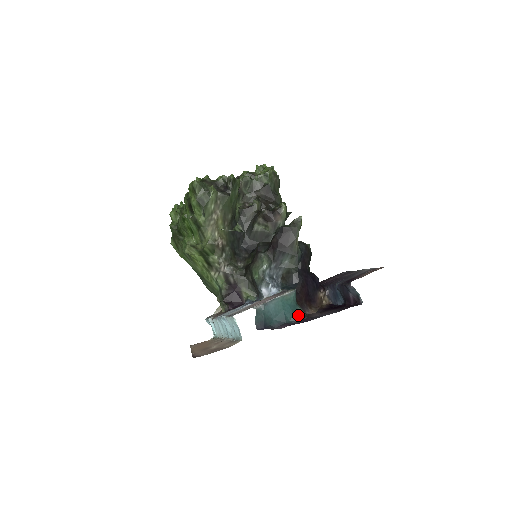
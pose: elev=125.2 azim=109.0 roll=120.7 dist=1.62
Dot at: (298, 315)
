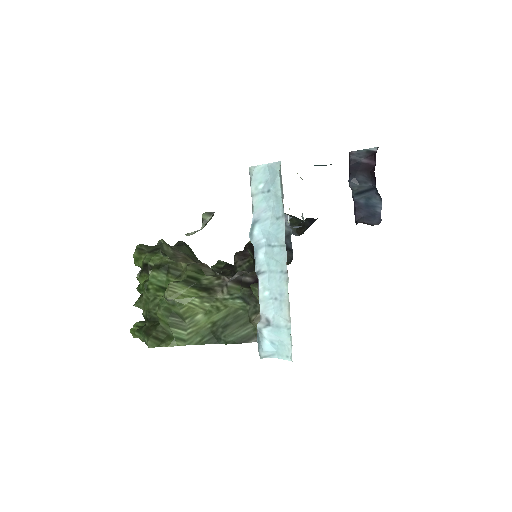
Dot at: occluded
